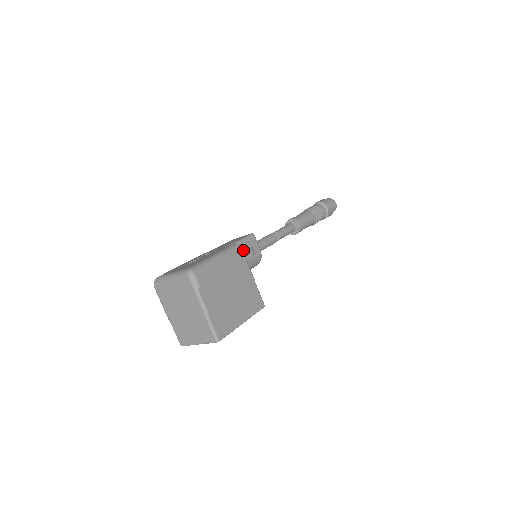
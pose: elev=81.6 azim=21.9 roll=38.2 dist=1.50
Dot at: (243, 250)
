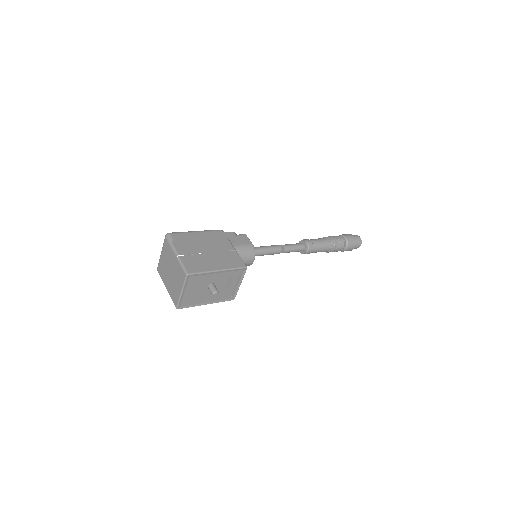
Dot at: (231, 240)
